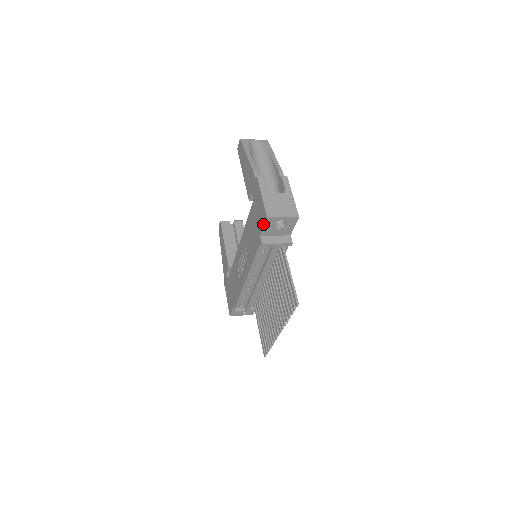
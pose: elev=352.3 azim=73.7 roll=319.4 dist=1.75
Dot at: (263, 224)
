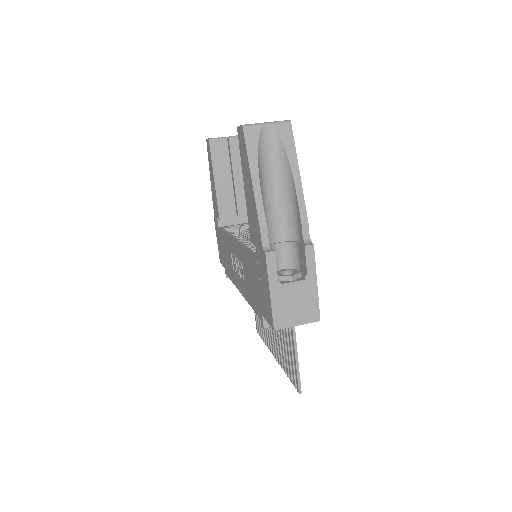
Dot at: (267, 320)
